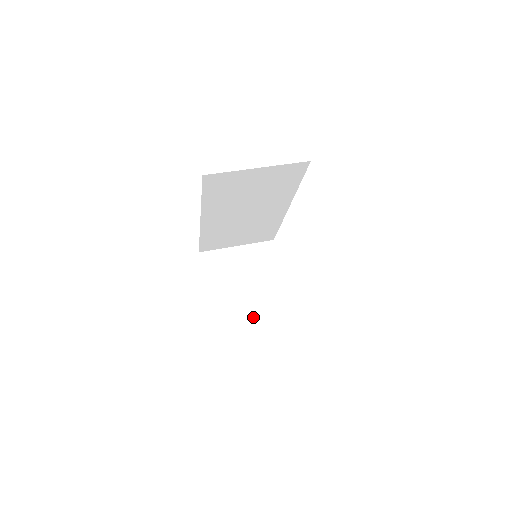
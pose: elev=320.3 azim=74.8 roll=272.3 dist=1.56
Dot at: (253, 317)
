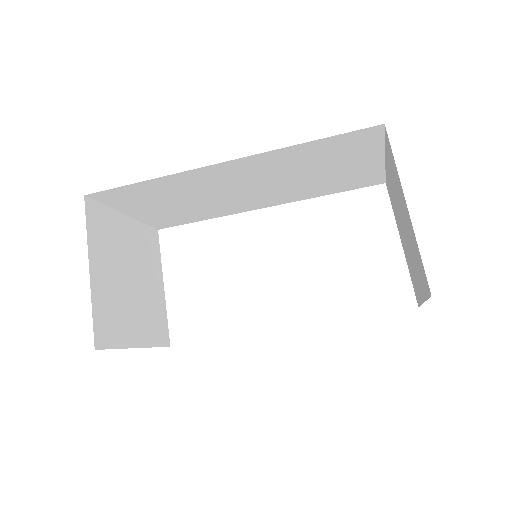
Dot at: (137, 340)
